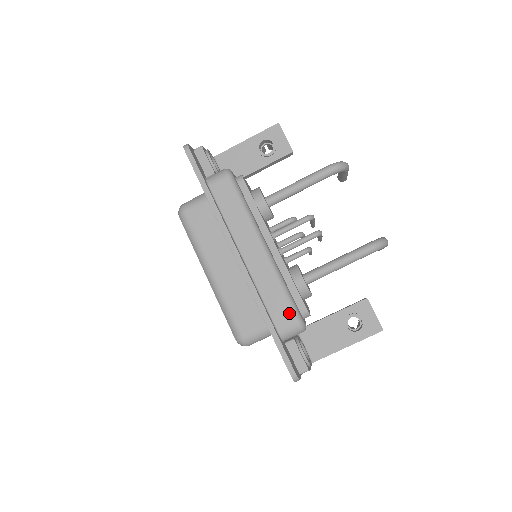
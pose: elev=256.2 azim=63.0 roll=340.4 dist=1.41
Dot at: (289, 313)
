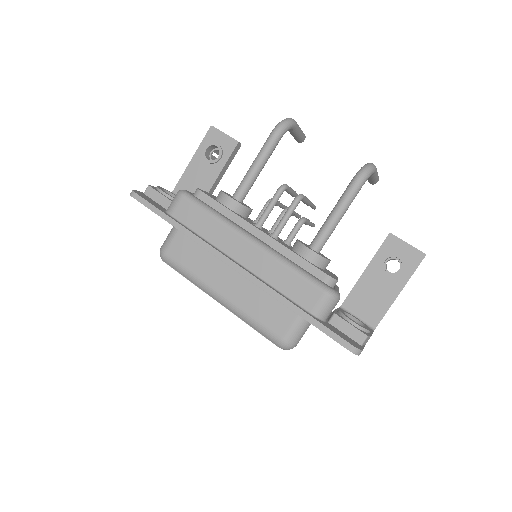
Dot at: (312, 289)
